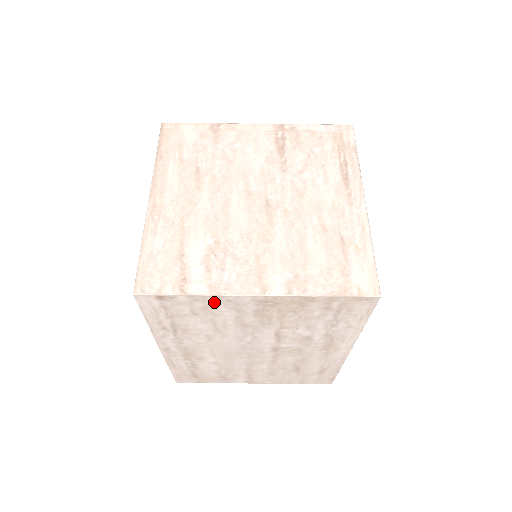
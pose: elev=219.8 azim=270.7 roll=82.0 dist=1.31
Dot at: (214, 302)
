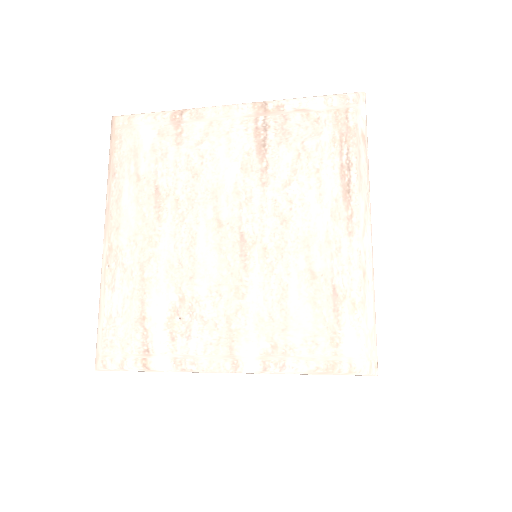
Dot at: occluded
